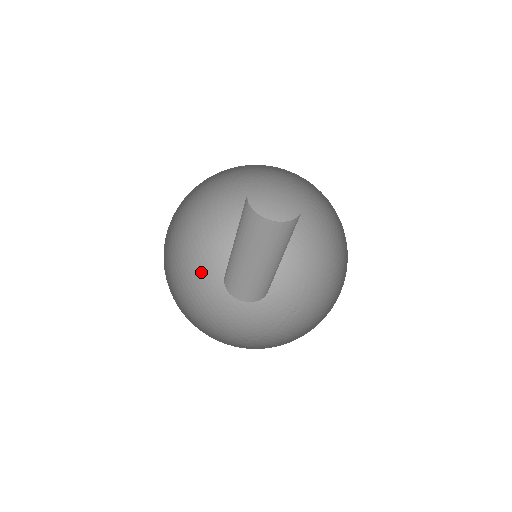
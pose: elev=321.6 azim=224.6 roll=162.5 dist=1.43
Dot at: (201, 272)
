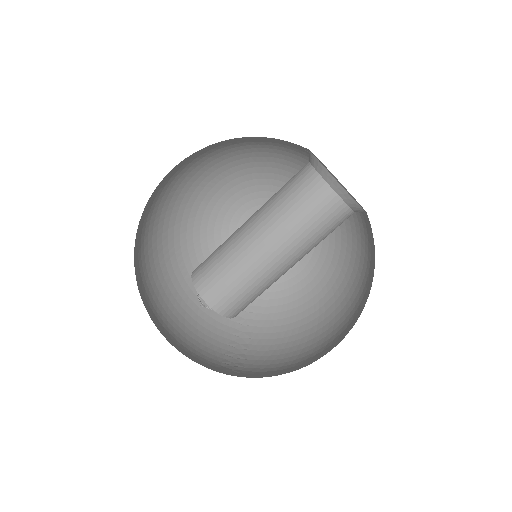
Dot at: (138, 275)
